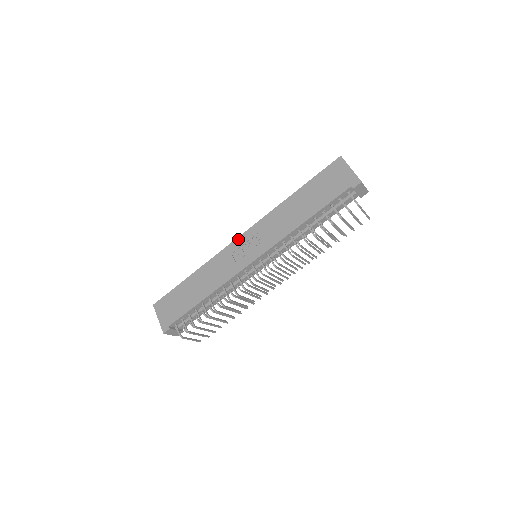
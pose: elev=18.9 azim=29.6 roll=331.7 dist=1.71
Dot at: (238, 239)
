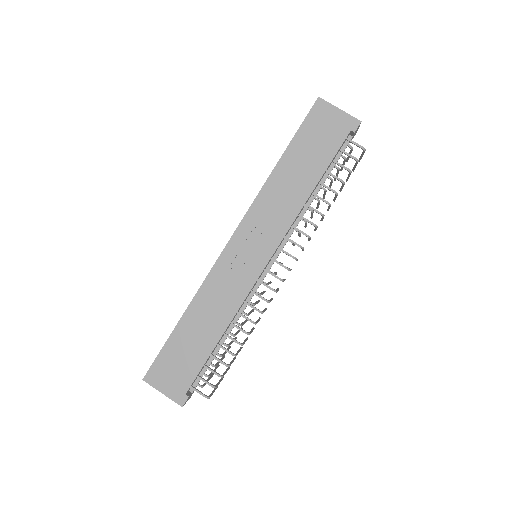
Dot at: (229, 245)
